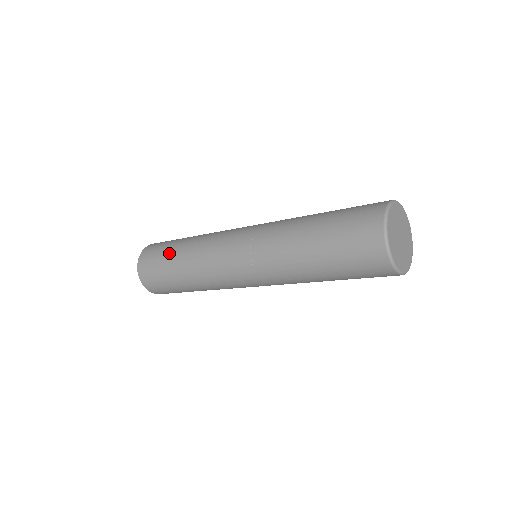
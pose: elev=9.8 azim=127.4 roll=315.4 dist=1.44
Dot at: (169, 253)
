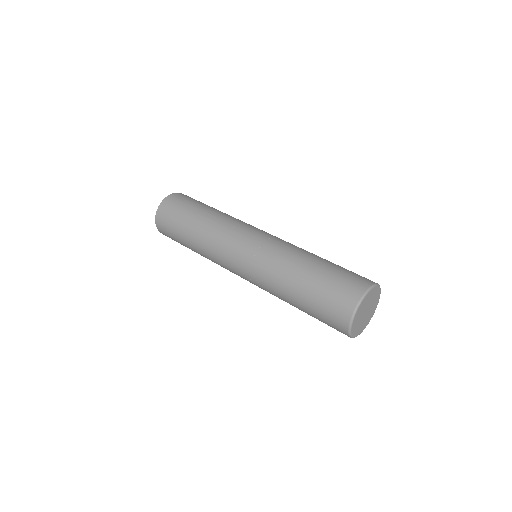
Dot at: occluded
